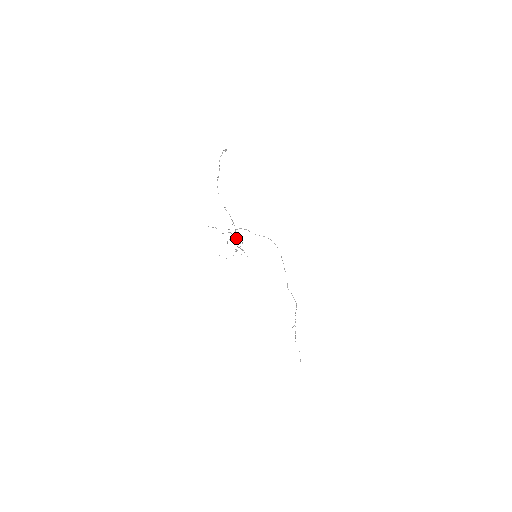
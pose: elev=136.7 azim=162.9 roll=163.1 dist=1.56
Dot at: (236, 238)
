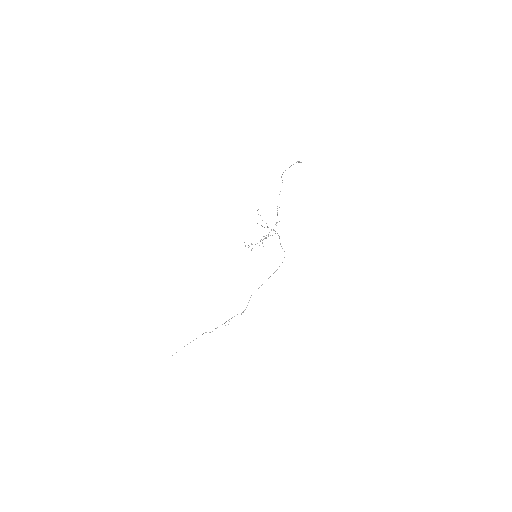
Dot at: occluded
